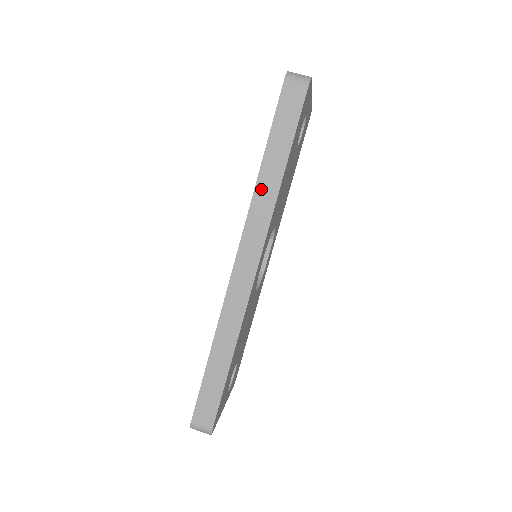
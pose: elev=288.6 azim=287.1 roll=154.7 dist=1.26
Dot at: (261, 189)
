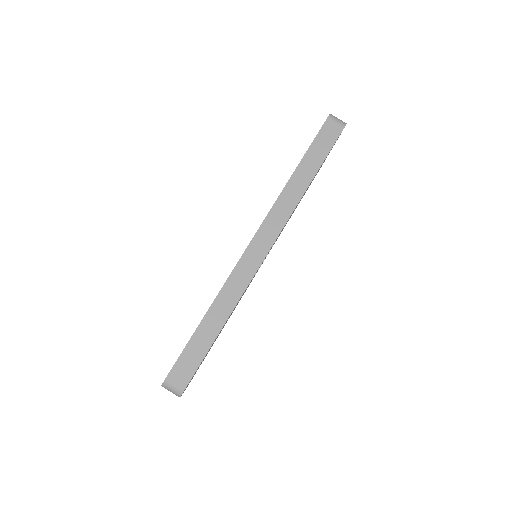
Dot at: (289, 189)
